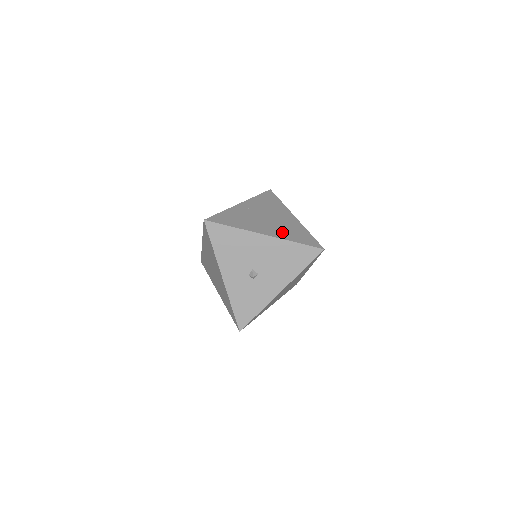
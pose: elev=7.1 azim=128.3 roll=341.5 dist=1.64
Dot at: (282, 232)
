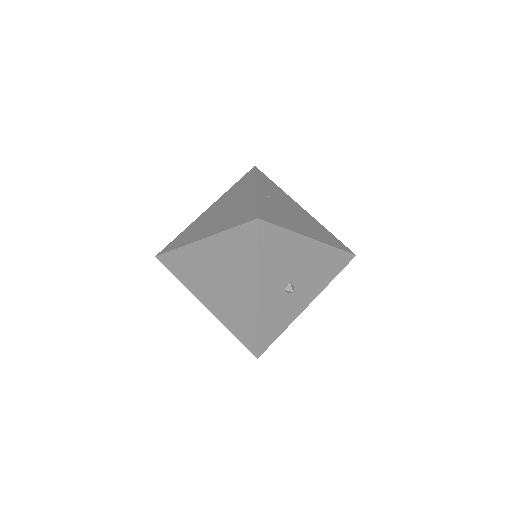
Dot at: (318, 234)
